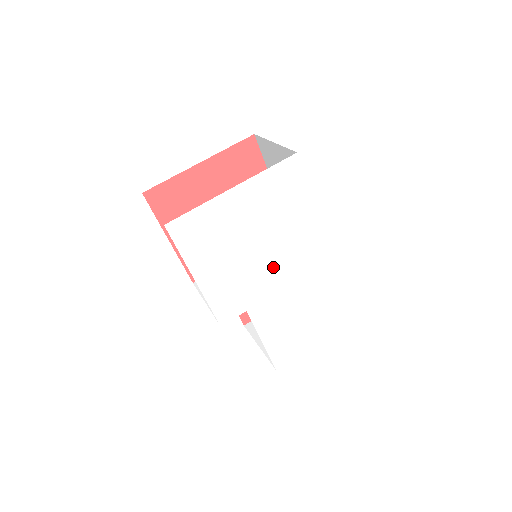
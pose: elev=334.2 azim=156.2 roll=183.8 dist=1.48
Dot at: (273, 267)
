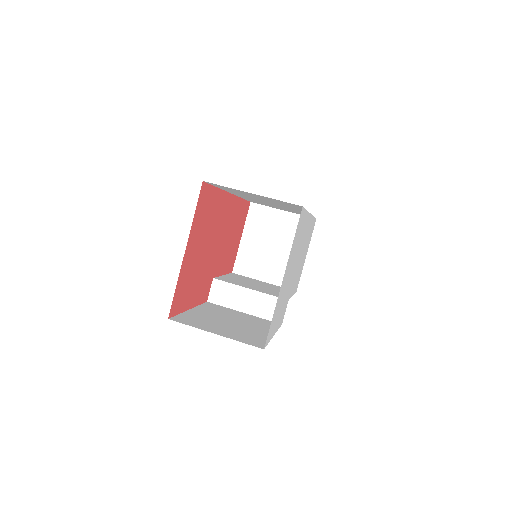
Dot at: (295, 267)
